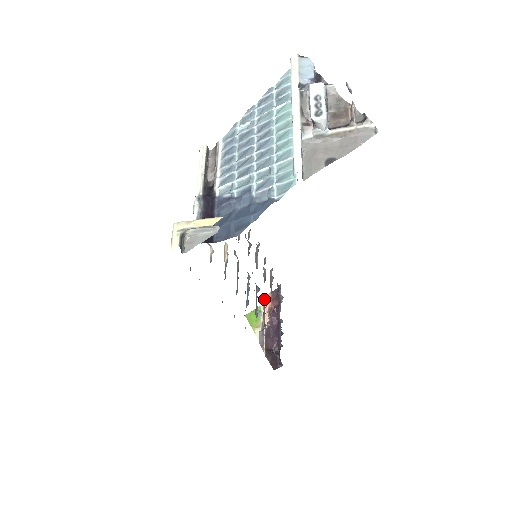
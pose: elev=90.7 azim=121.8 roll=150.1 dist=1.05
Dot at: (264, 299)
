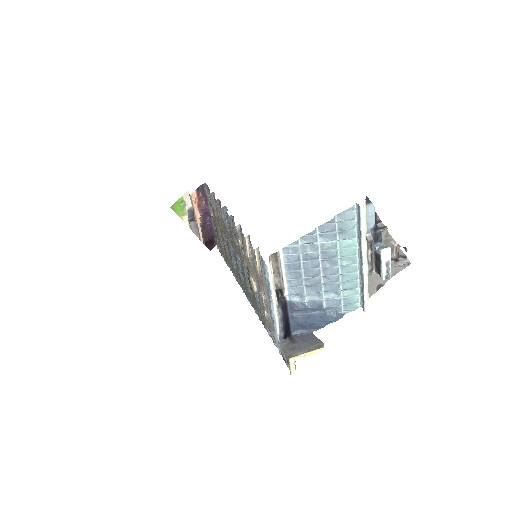
Dot at: (224, 235)
